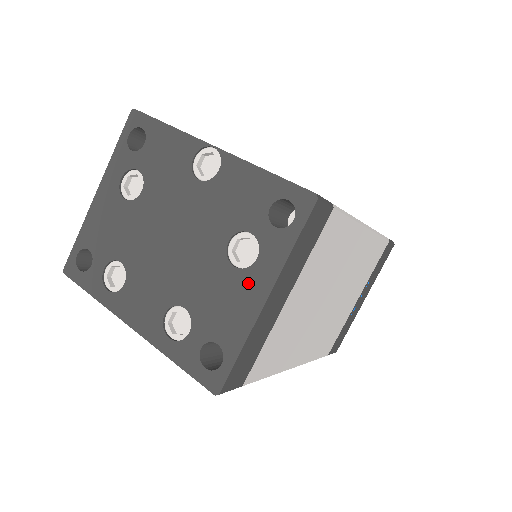
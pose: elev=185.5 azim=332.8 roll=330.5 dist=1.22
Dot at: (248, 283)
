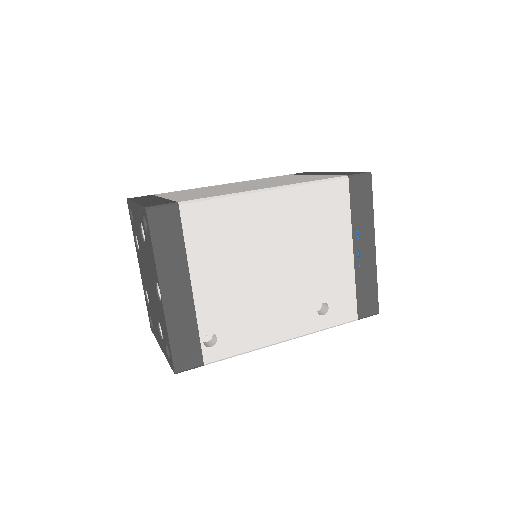
Dot at: (159, 337)
